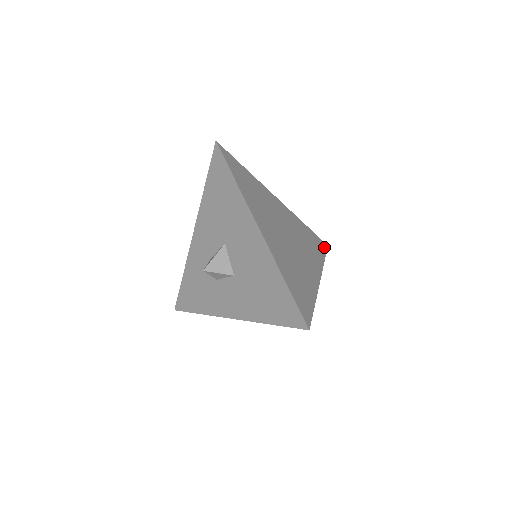
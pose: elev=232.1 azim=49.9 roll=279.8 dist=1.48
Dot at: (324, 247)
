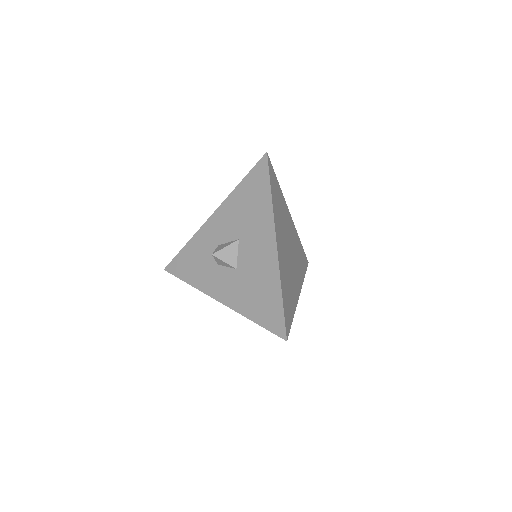
Dot at: (306, 264)
